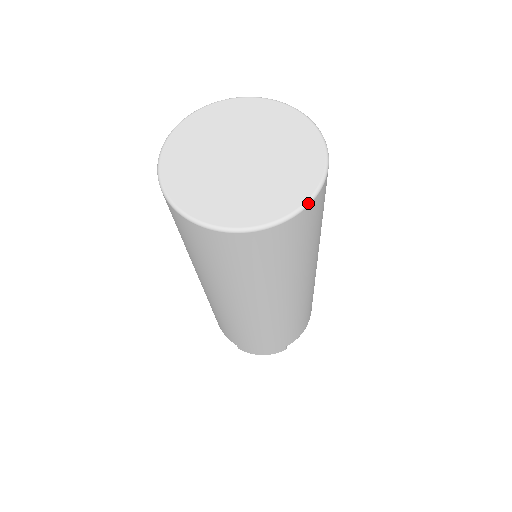
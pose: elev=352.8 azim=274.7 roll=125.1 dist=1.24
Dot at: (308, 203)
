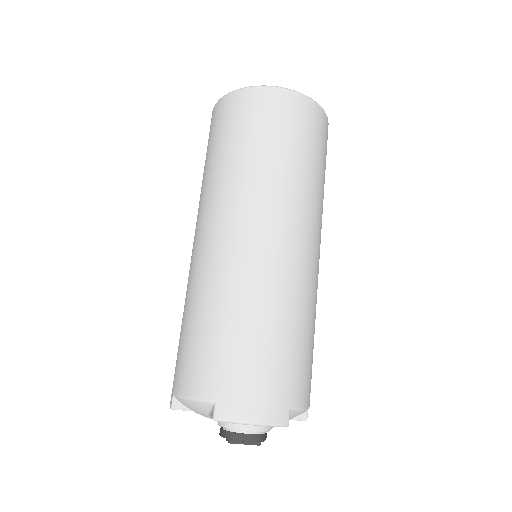
Dot at: occluded
